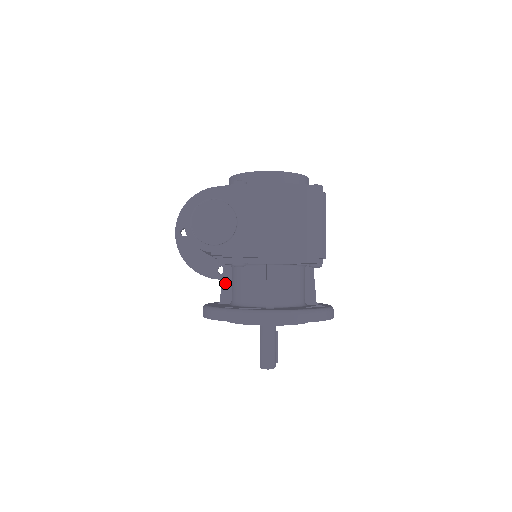
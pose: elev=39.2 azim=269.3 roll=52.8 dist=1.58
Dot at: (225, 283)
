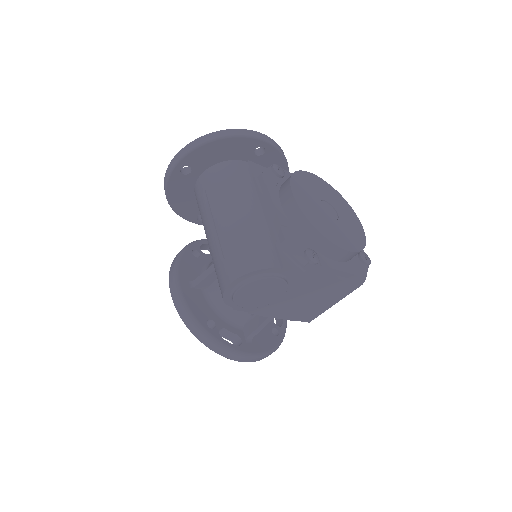
Dot at: (212, 276)
